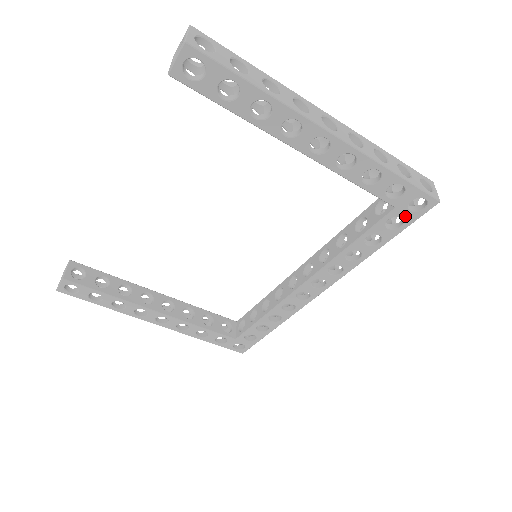
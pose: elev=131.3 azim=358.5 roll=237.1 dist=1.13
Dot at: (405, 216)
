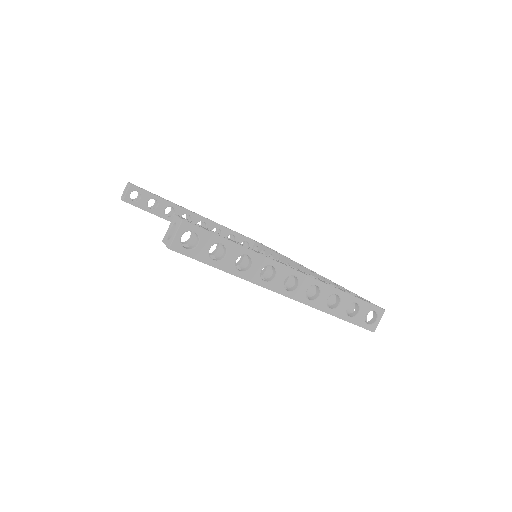
Dot at: occluded
